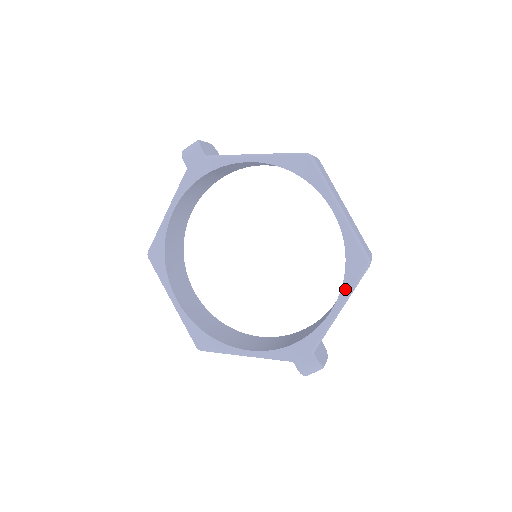
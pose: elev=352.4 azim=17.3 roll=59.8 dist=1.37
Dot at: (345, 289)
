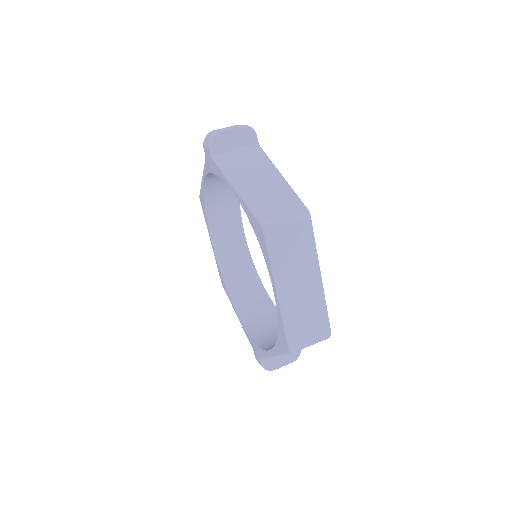
Dot at: (276, 349)
